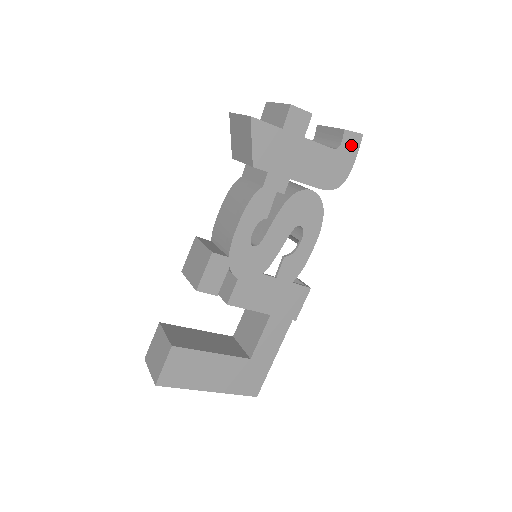
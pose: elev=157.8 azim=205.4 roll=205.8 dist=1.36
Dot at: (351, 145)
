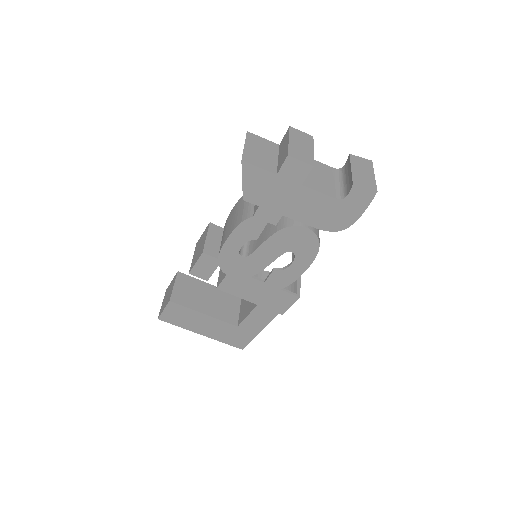
Dot at: (360, 199)
